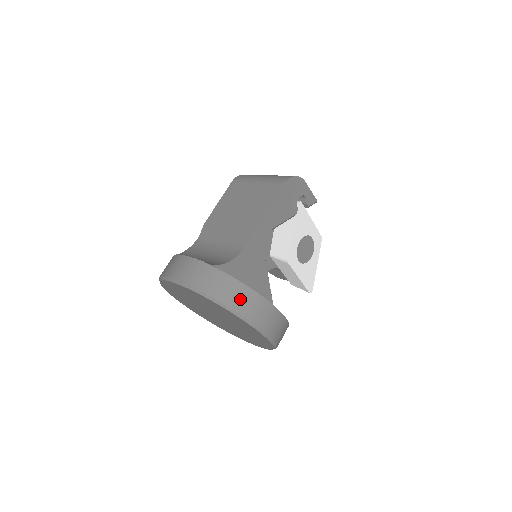
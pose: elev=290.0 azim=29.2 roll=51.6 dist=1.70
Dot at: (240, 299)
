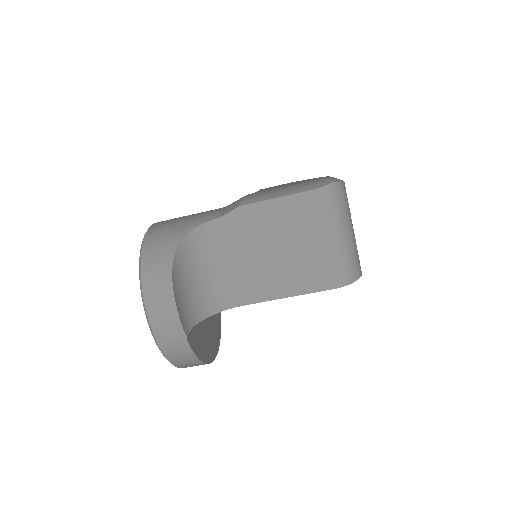
Dot at: (191, 366)
